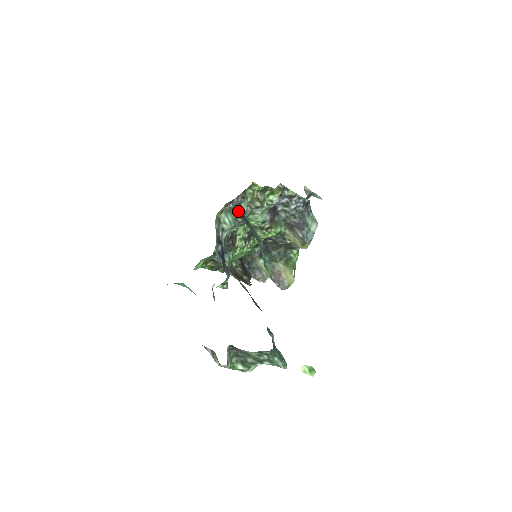
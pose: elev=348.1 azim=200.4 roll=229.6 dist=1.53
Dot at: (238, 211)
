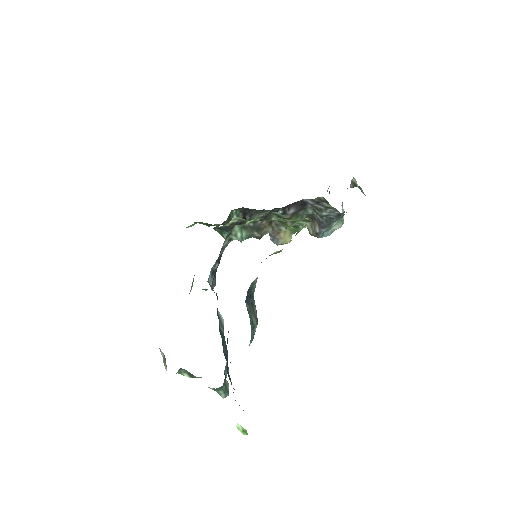
Dot at: (246, 297)
